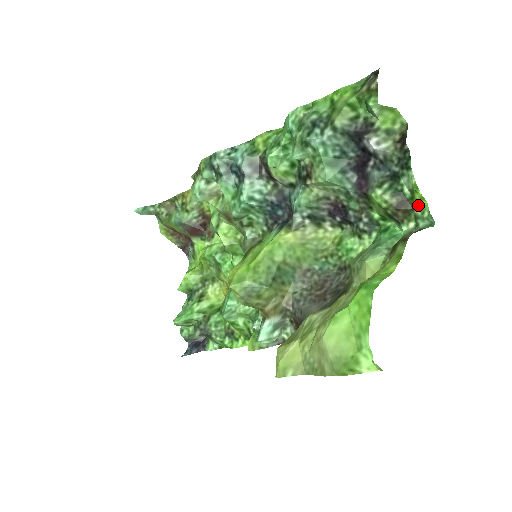
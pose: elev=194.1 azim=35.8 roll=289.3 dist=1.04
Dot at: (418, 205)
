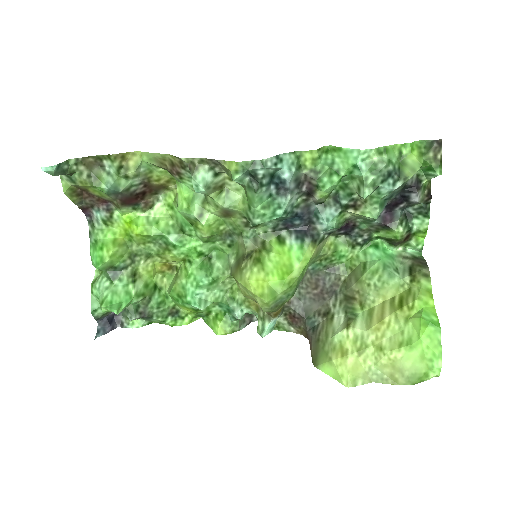
Dot at: (416, 239)
